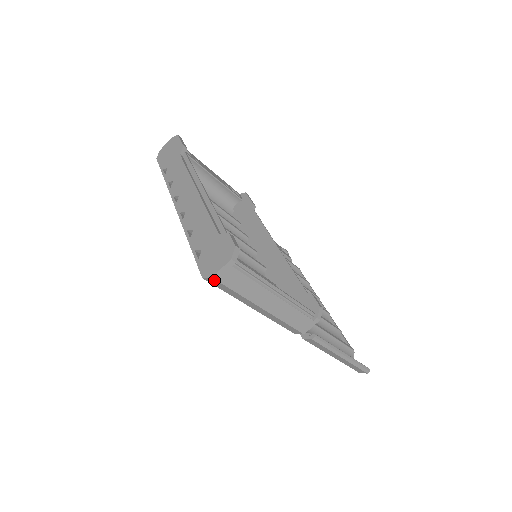
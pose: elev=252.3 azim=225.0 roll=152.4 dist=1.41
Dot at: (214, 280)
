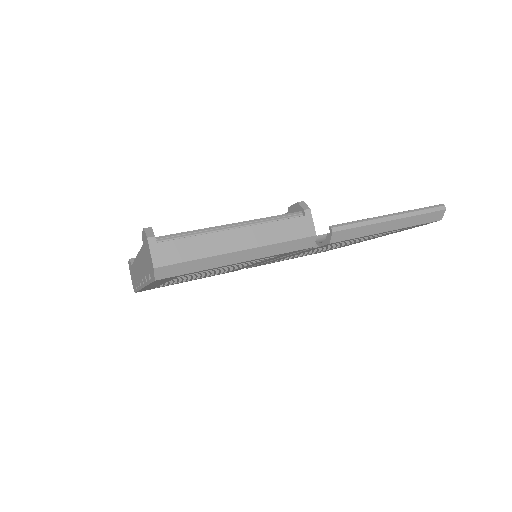
Dot at: (160, 269)
